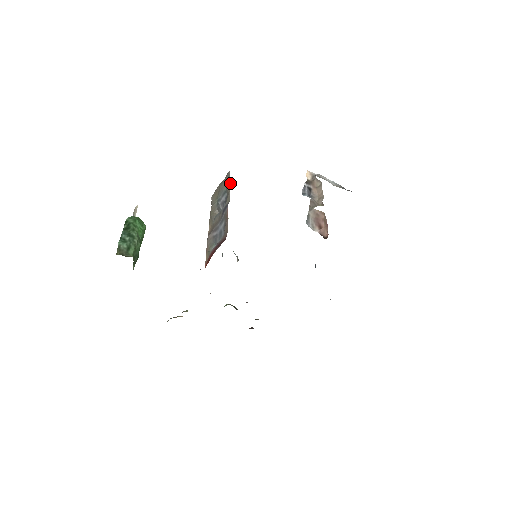
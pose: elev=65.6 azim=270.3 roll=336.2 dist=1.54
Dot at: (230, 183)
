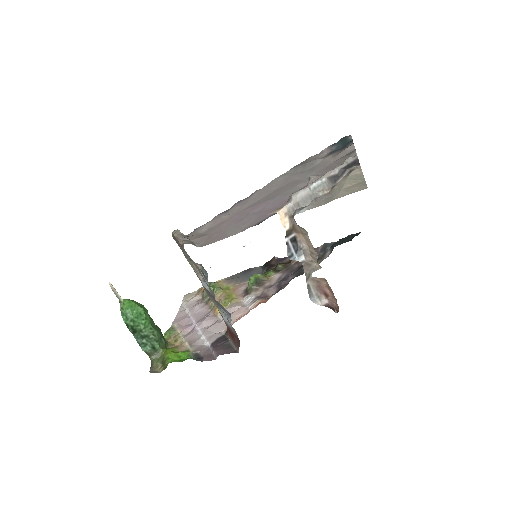
Dot at: (197, 267)
